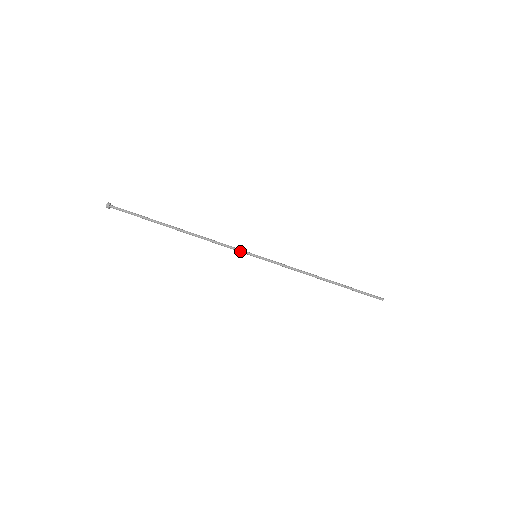
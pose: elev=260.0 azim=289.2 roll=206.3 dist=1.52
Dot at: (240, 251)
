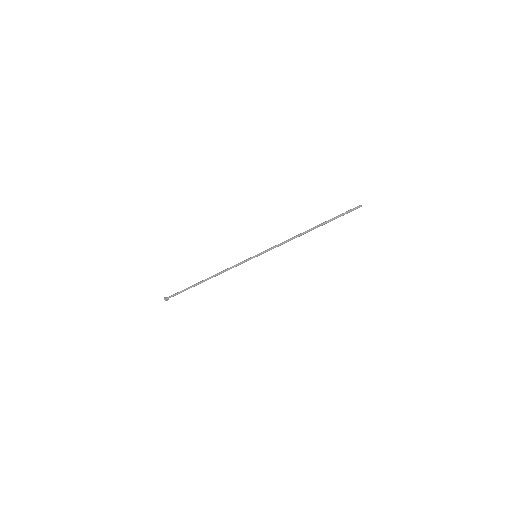
Dot at: occluded
